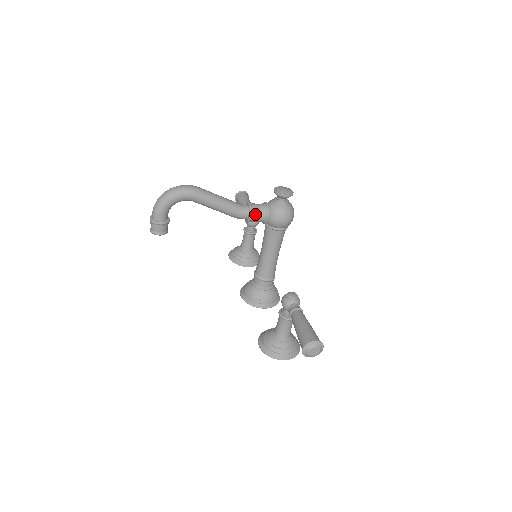
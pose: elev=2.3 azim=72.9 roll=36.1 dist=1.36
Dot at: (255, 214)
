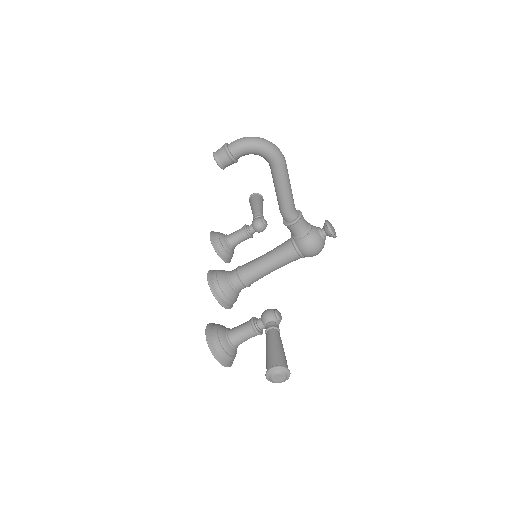
Dot at: (298, 224)
